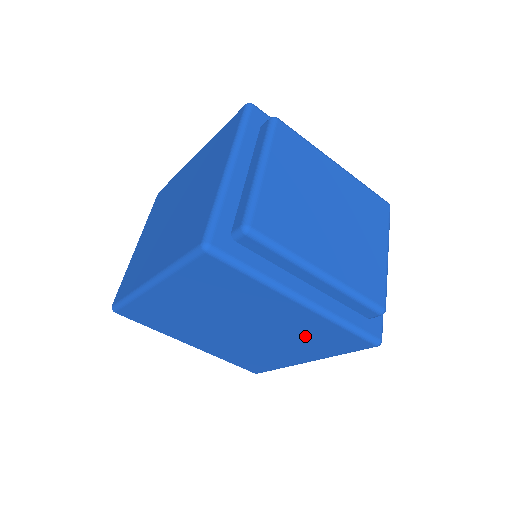
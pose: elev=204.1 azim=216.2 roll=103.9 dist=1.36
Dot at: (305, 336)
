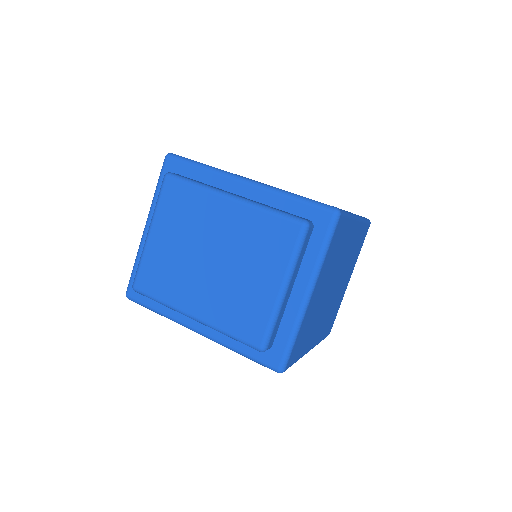
Dot at: occluded
